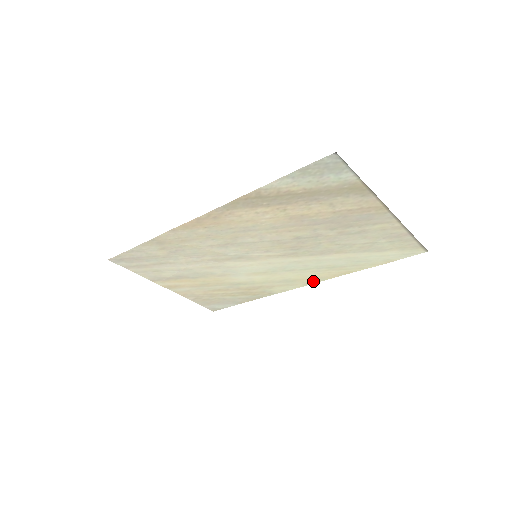
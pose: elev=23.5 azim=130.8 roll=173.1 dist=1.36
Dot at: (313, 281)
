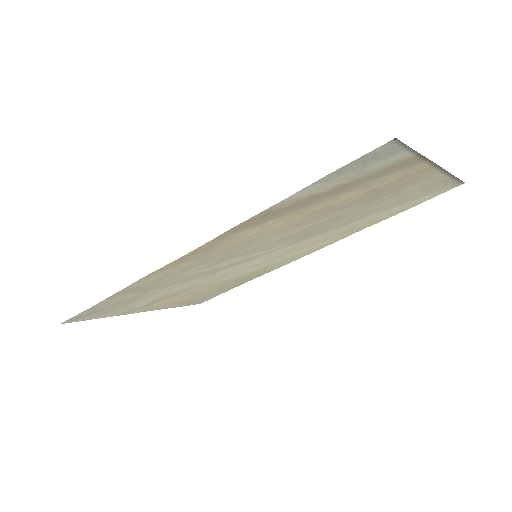
Dot at: (320, 247)
